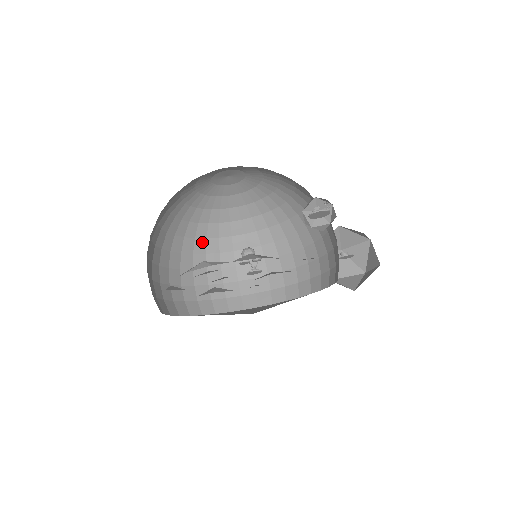
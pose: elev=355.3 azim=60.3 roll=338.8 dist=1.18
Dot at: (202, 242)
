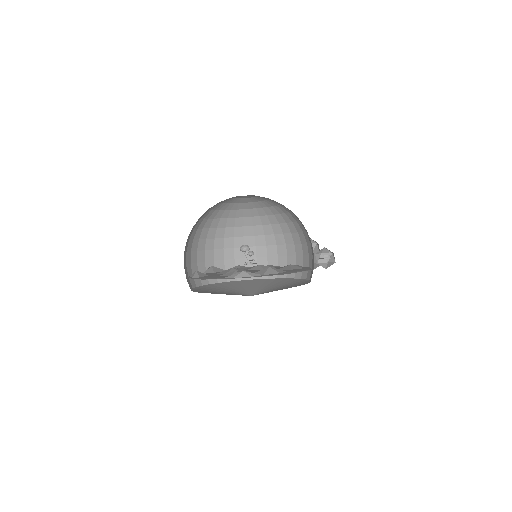
Dot at: (206, 231)
